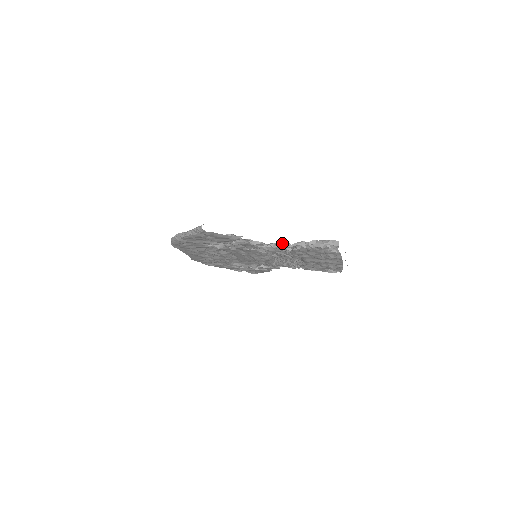
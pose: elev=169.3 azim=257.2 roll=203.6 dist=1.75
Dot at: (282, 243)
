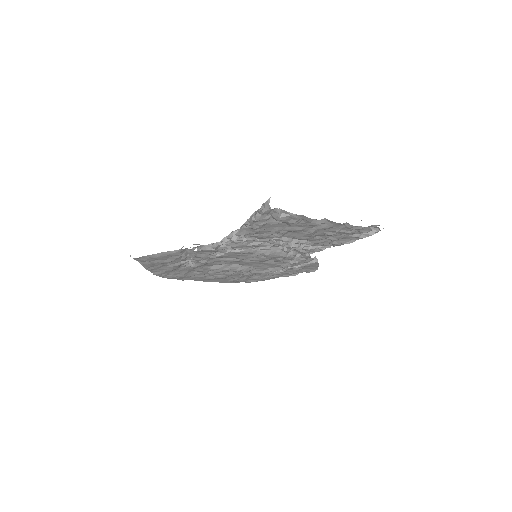
Dot at: (230, 233)
